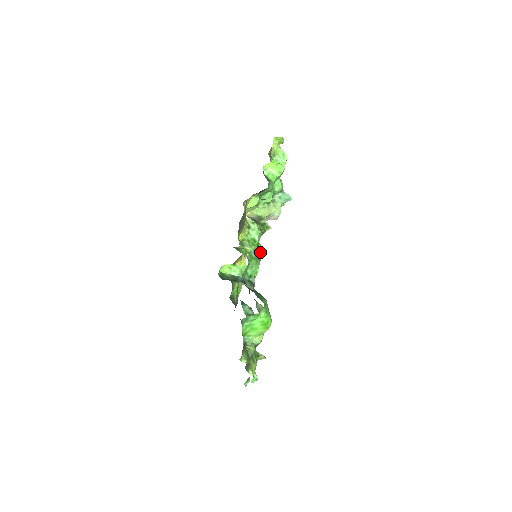
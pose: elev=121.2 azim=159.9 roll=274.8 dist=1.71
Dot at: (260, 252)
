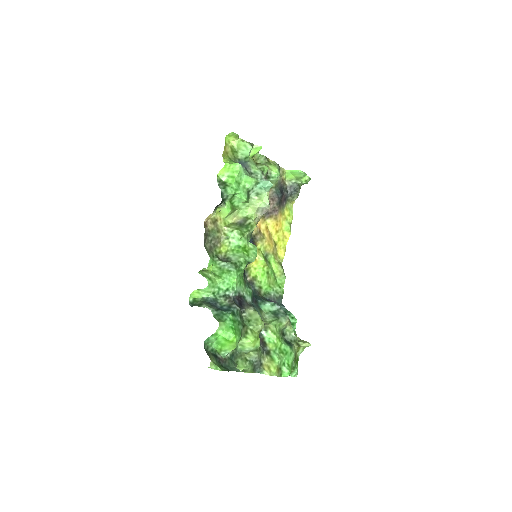
Dot at: (243, 258)
